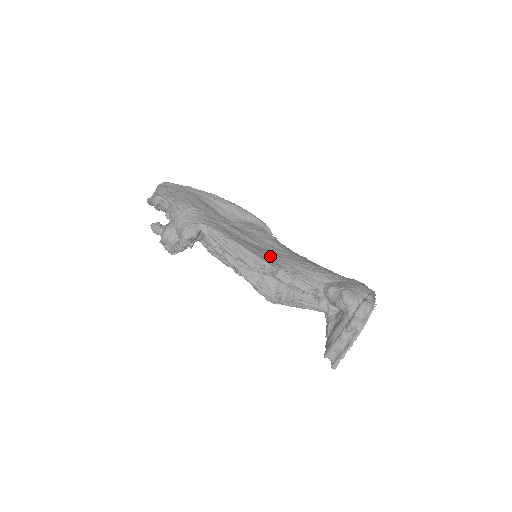
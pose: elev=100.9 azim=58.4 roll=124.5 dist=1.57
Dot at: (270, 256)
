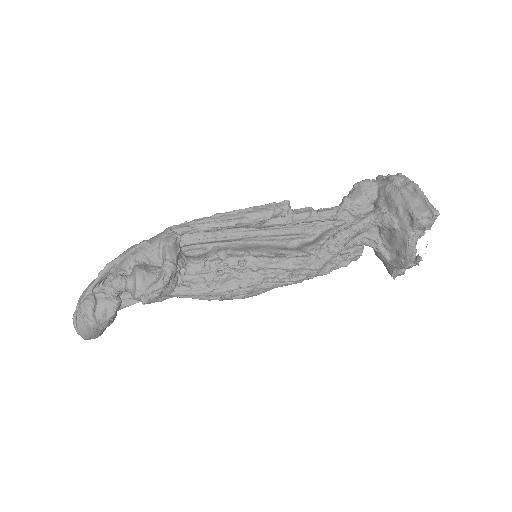
Dot at: occluded
